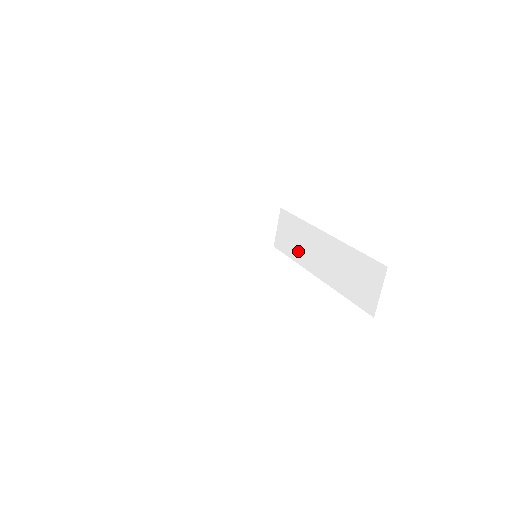
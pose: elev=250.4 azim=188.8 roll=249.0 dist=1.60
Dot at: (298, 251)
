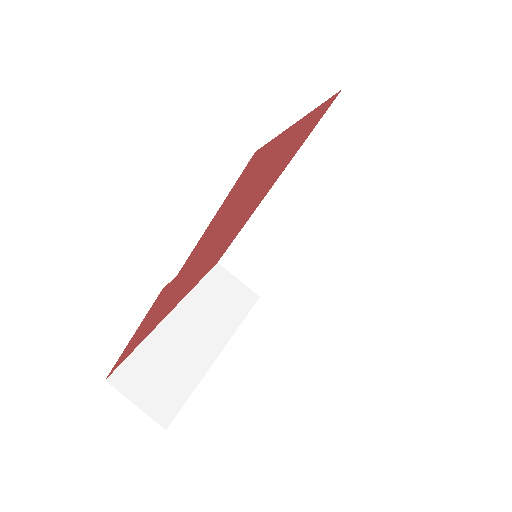
Dot at: (278, 251)
